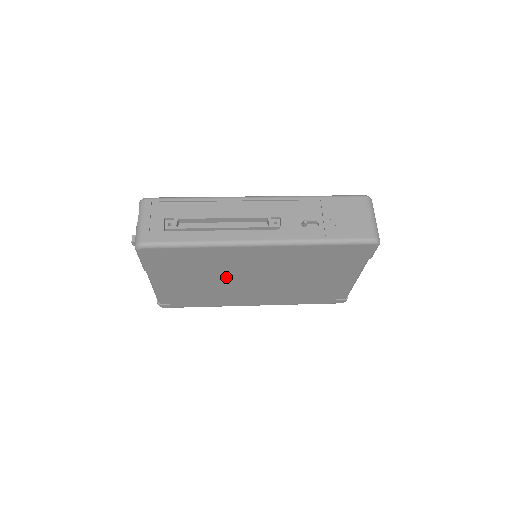
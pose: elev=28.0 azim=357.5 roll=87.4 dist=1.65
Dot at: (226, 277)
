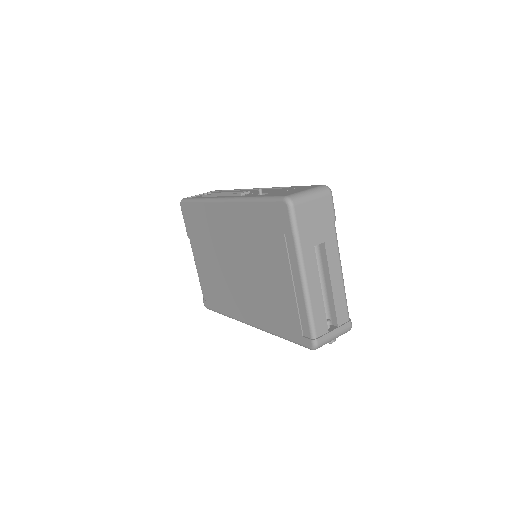
Dot at: (221, 256)
